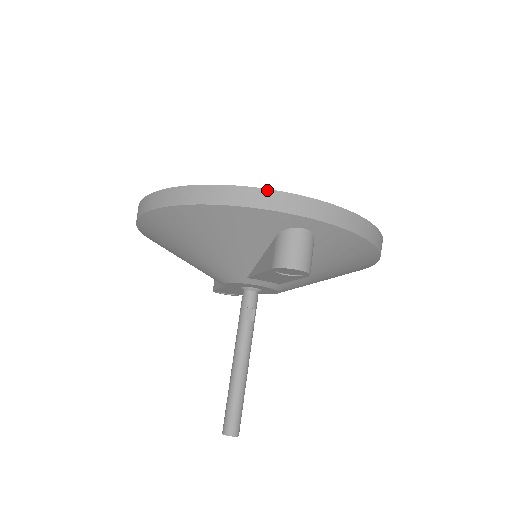
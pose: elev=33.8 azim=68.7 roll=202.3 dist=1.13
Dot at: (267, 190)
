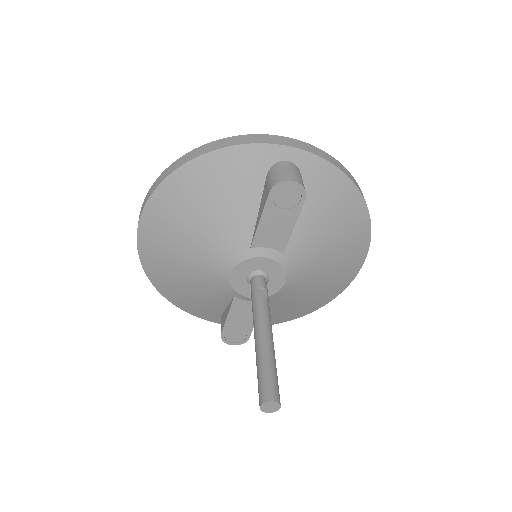
Dot at: (249, 135)
